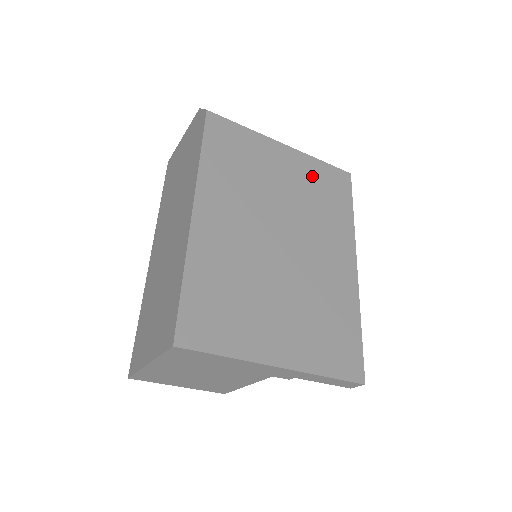
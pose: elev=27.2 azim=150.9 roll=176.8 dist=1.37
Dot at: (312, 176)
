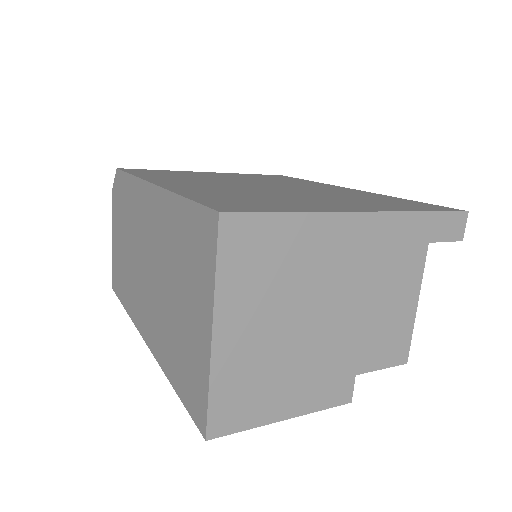
Dot at: (250, 176)
